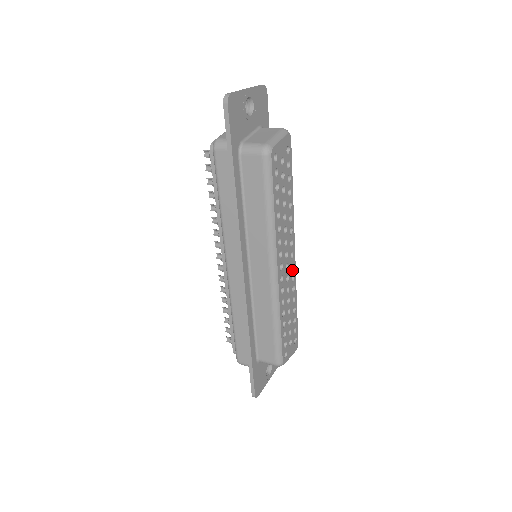
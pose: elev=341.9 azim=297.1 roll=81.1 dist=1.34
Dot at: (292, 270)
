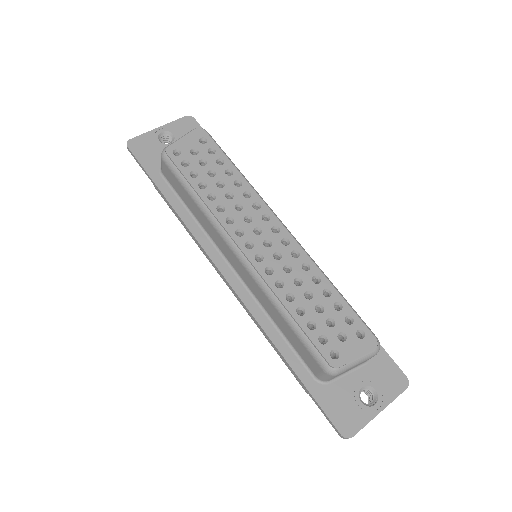
Dot at: (287, 246)
